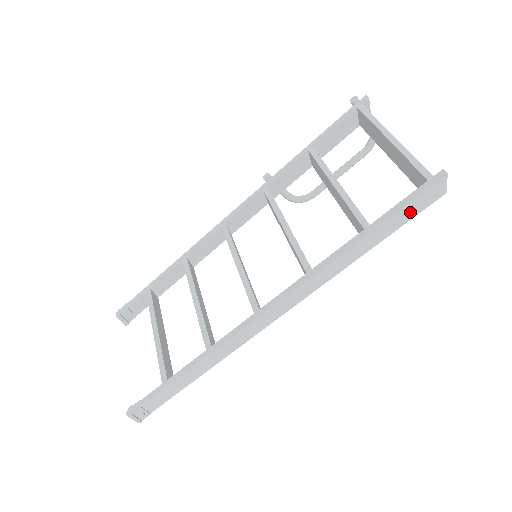
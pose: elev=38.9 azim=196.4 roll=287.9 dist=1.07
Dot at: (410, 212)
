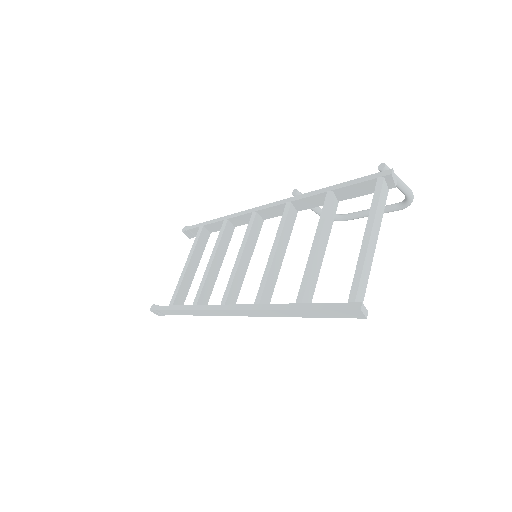
Dot at: (332, 314)
